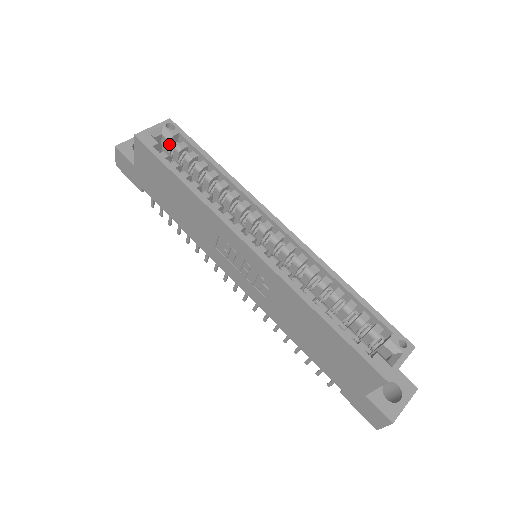
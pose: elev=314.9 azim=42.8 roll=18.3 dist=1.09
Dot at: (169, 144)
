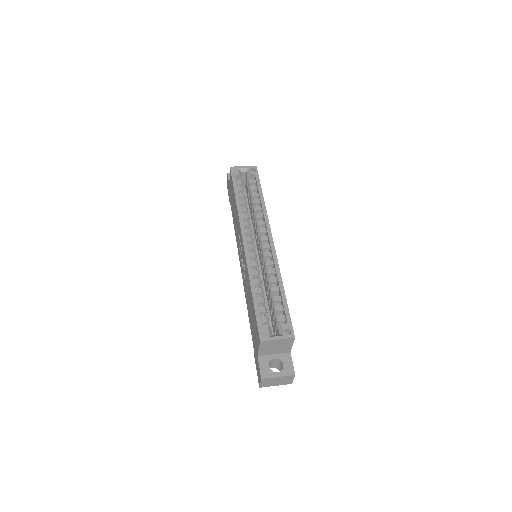
Dot at: (248, 179)
